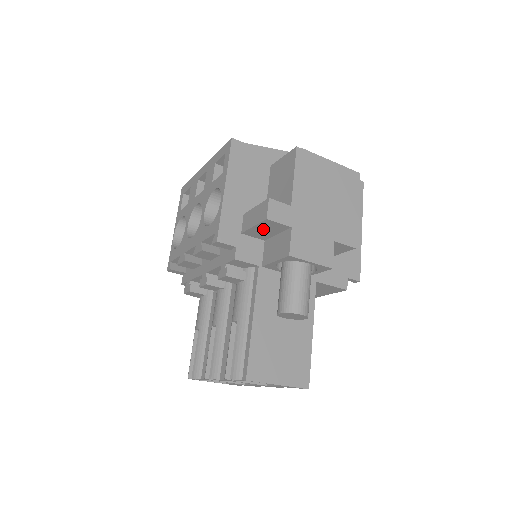
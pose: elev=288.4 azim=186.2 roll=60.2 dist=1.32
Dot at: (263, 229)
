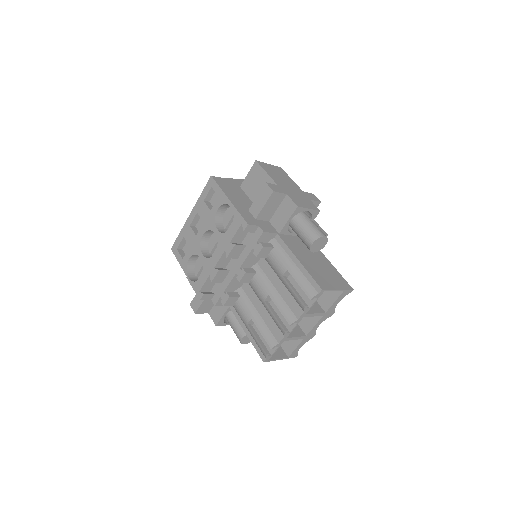
Dot at: (270, 206)
